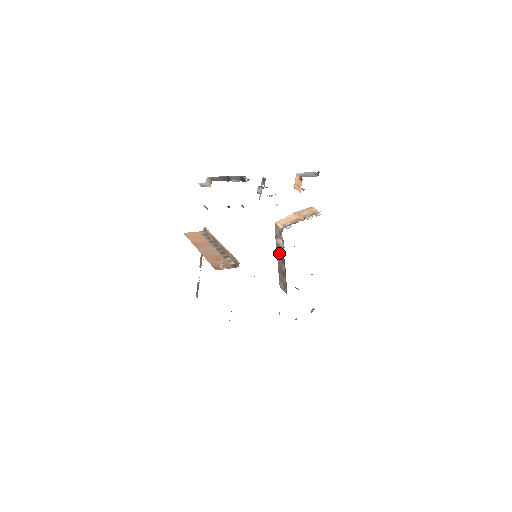
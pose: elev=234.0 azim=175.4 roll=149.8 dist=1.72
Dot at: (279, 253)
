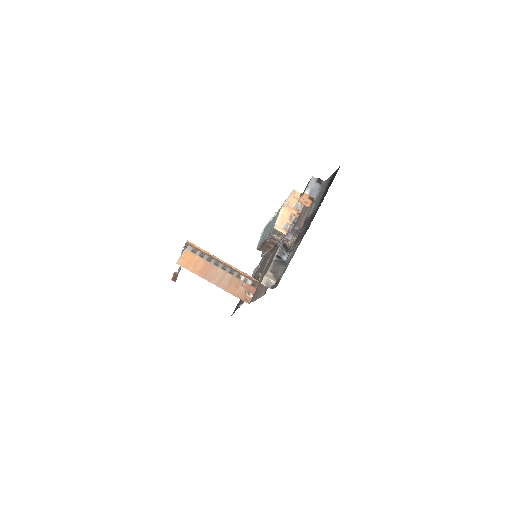
Dot at: (271, 241)
